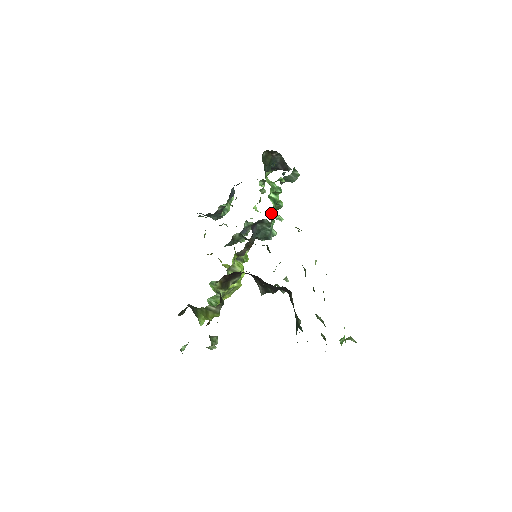
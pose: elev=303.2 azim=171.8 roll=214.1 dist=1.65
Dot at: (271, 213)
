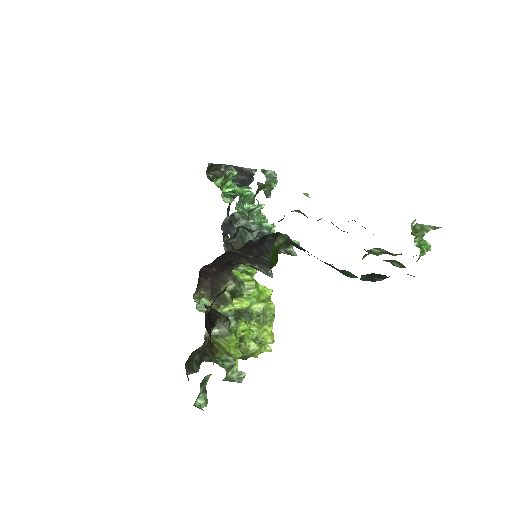
Dot at: (243, 207)
